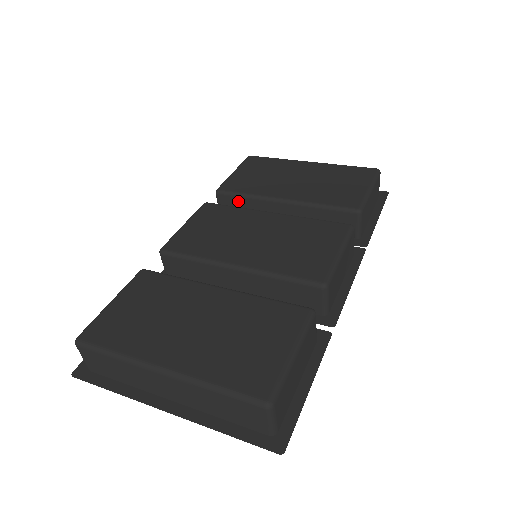
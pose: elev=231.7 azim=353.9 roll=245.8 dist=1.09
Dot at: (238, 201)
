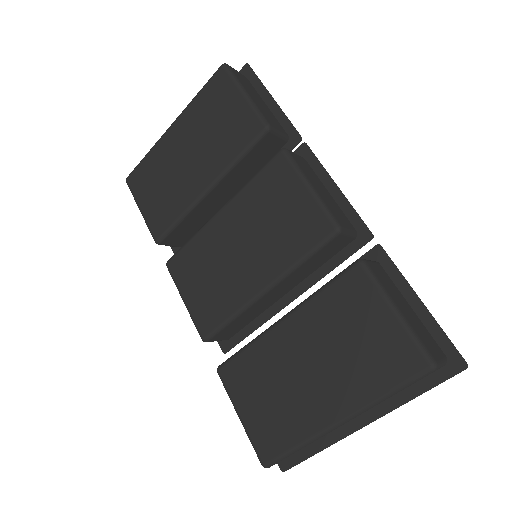
Dot at: (179, 229)
